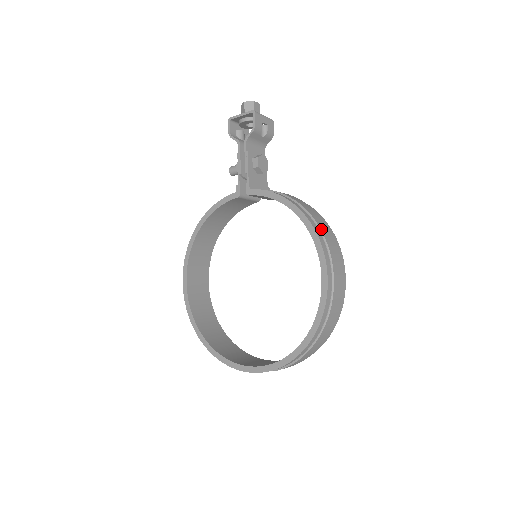
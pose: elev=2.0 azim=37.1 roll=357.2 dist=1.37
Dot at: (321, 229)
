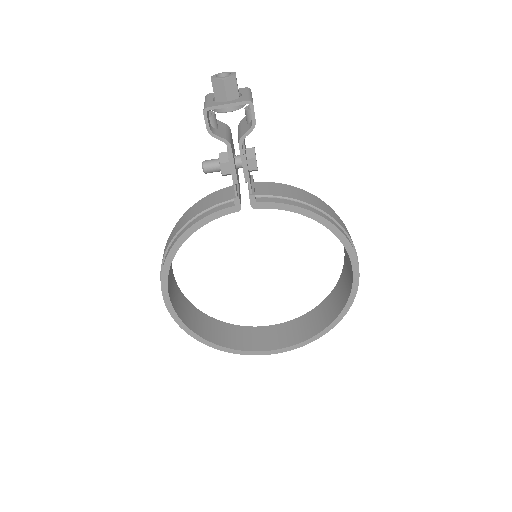
Dot at: (346, 231)
